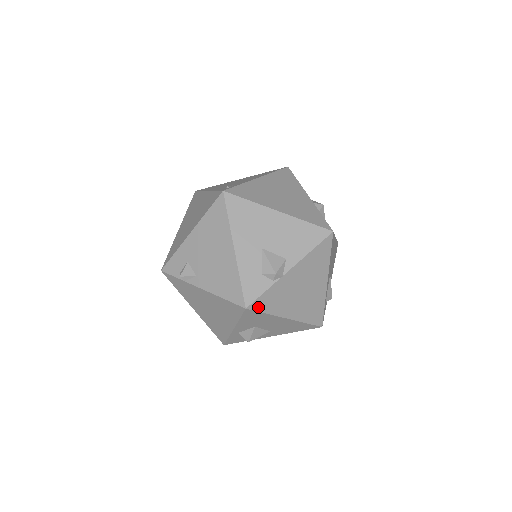
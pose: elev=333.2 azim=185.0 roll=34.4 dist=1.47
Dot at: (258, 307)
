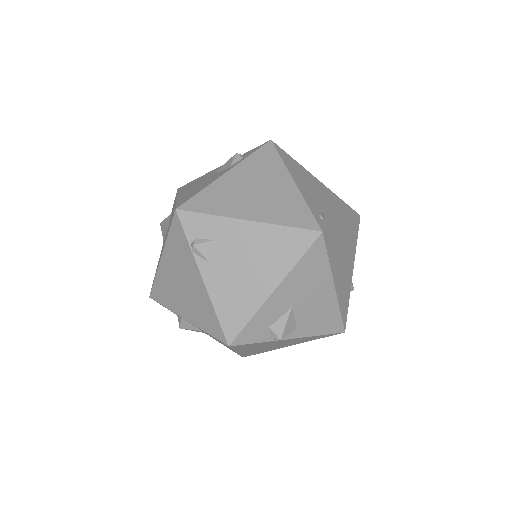
Dot at: (236, 347)
